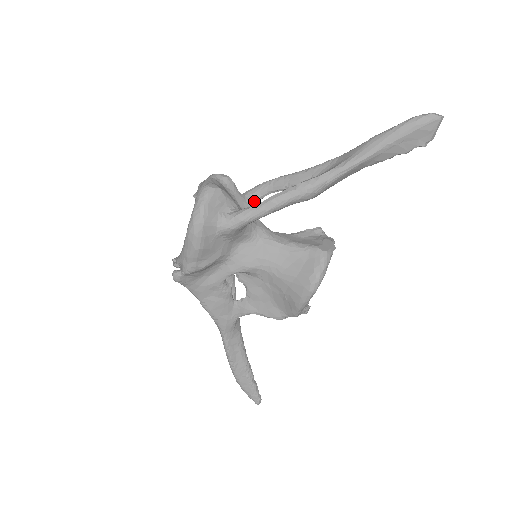
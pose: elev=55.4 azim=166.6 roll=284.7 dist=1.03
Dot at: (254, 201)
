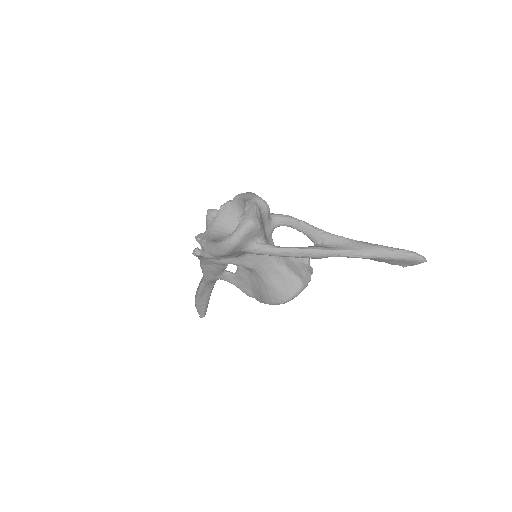
Dot at: (276, 226)
